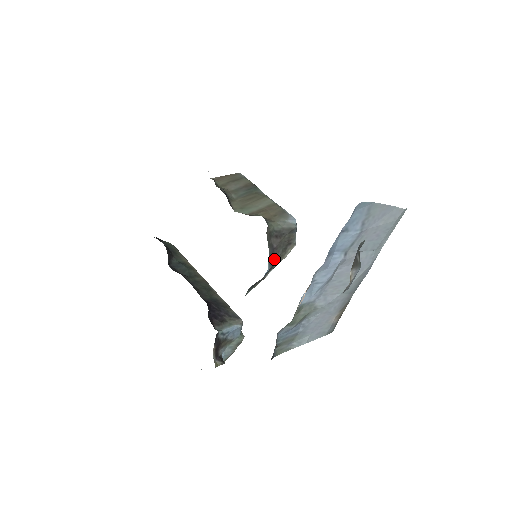
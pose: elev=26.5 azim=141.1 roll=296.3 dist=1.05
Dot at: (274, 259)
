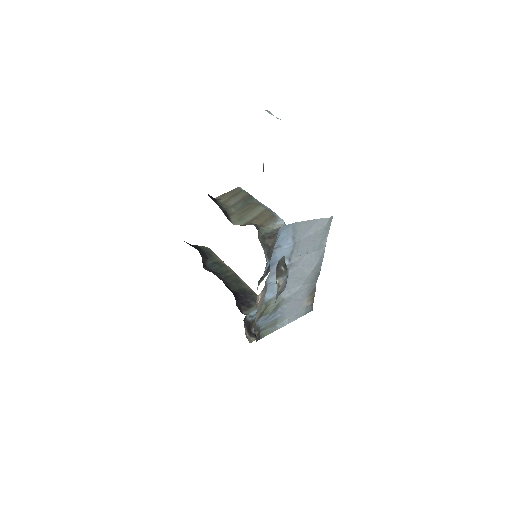
Dot at: occluded
